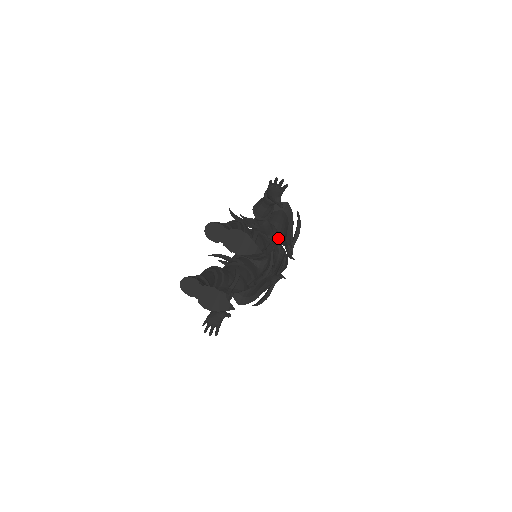
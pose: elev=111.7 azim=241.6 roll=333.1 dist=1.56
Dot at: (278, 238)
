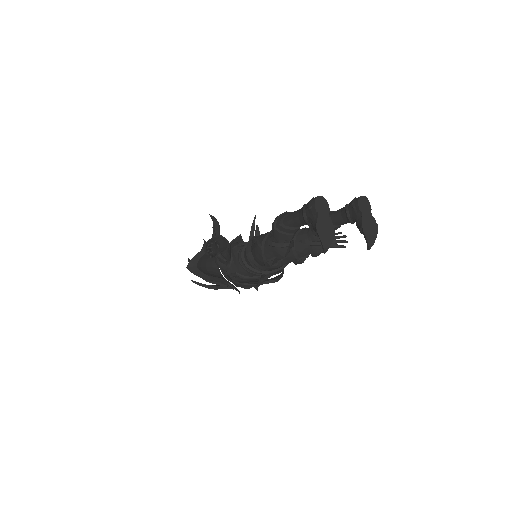
Dot at: occluded
